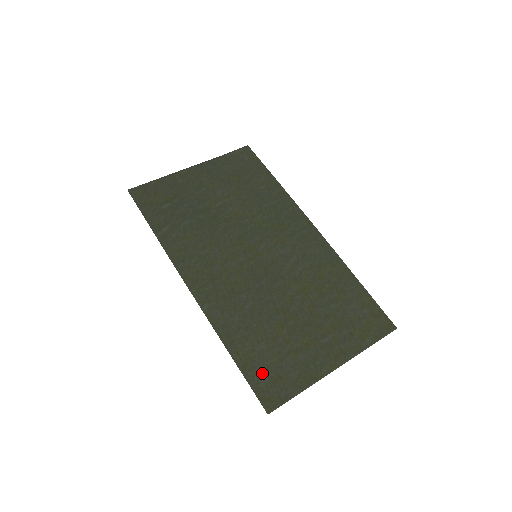
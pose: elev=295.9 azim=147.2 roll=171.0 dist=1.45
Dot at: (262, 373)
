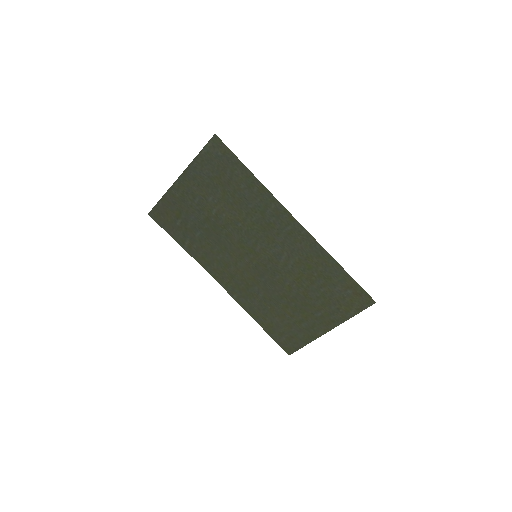
Dot at: (280, 335)
